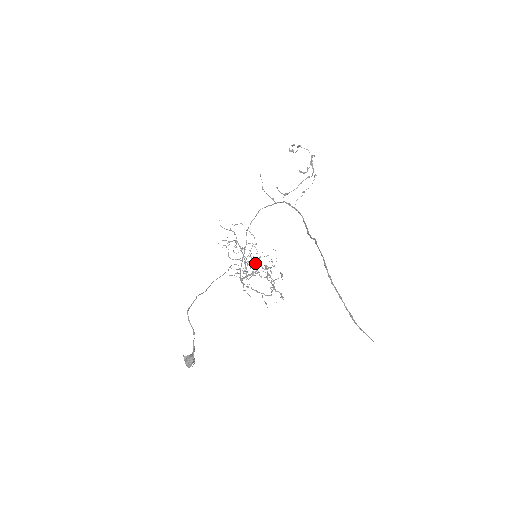
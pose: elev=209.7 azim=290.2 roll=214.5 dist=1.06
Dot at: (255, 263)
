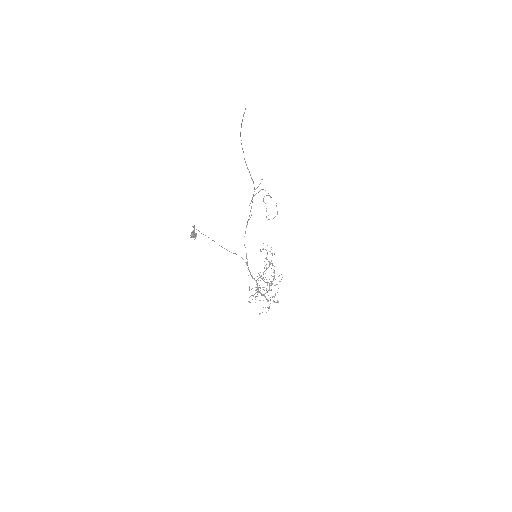
Dot at: occluded
